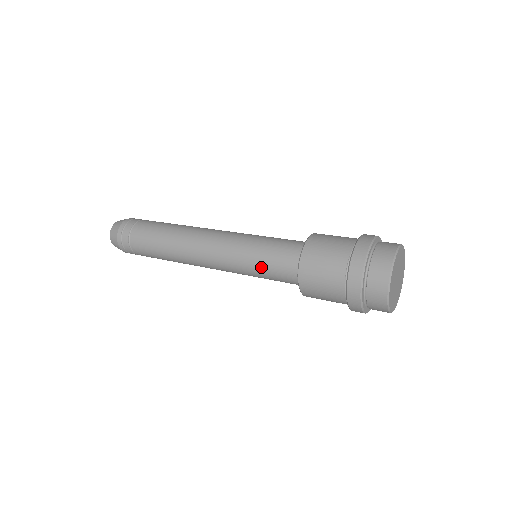
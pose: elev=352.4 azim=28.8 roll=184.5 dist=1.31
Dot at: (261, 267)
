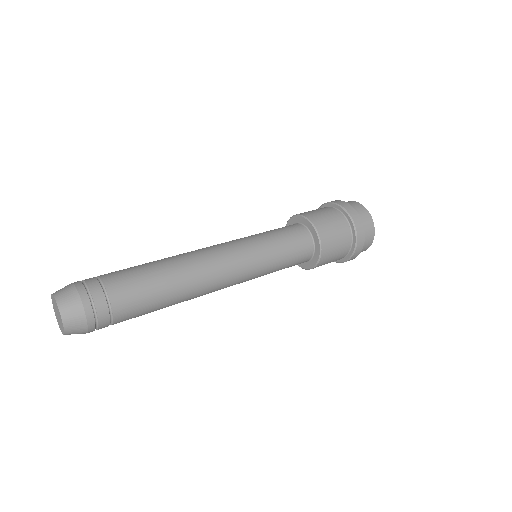
Dot at: (280, 245)
